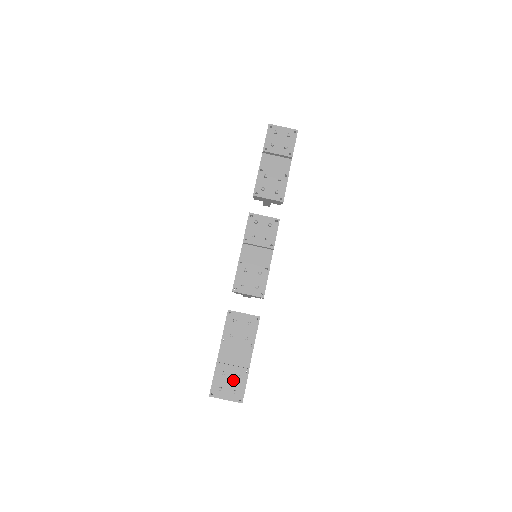
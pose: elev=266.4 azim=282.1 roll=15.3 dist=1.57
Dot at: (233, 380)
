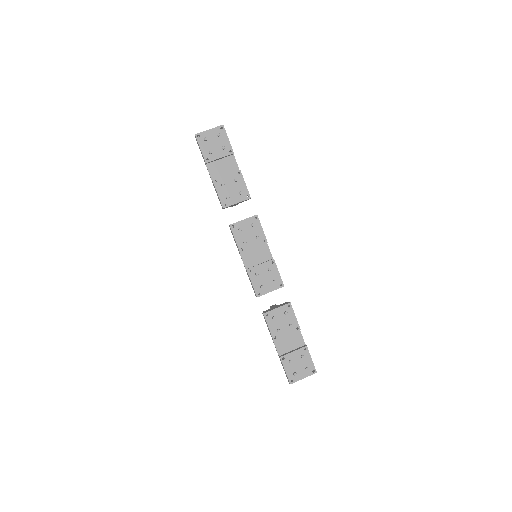
Dot at: (300, 361)
